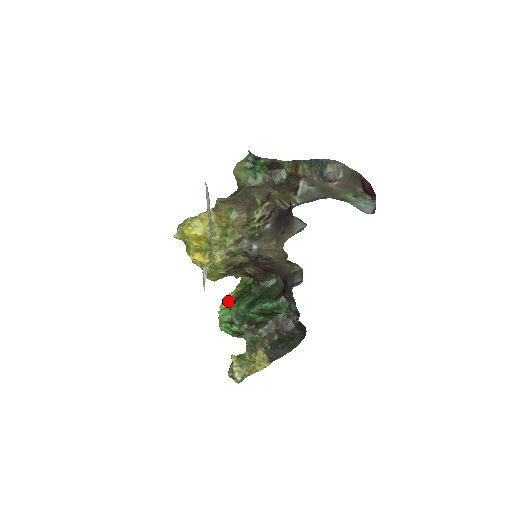
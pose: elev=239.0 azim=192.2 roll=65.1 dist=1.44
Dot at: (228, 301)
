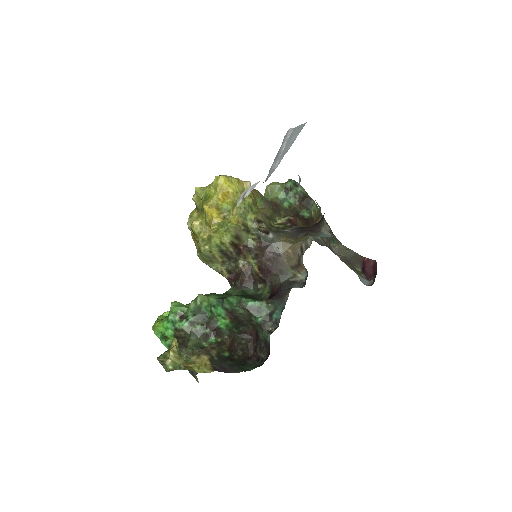
Dot at: occluded
